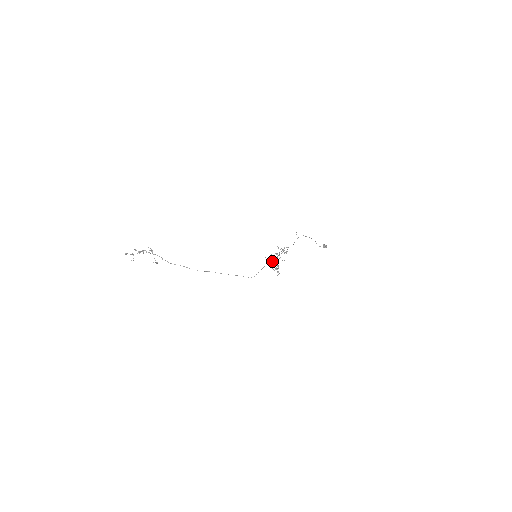
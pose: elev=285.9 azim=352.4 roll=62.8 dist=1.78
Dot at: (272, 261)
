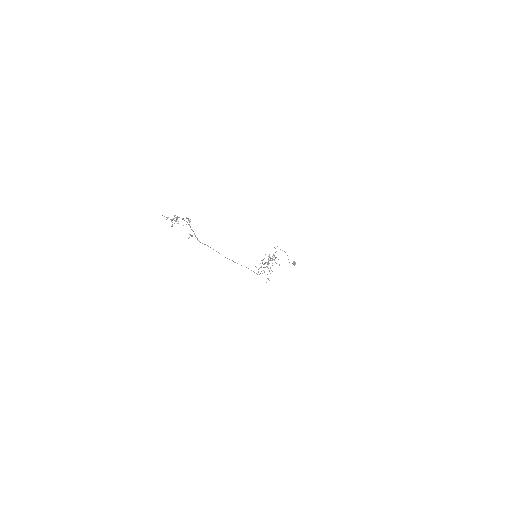
Dot at: (261, 267)
